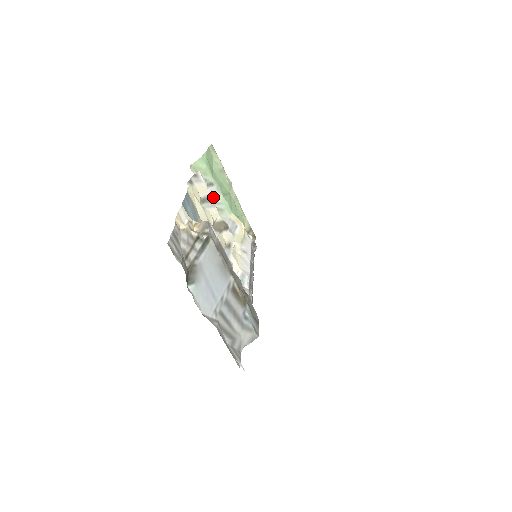
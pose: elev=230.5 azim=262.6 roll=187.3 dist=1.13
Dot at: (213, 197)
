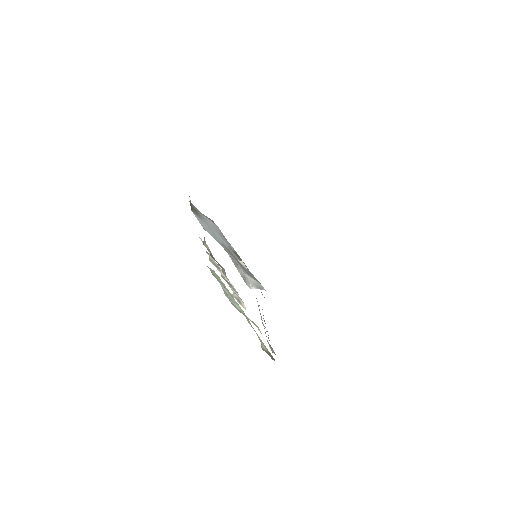
Dot at: occluded
